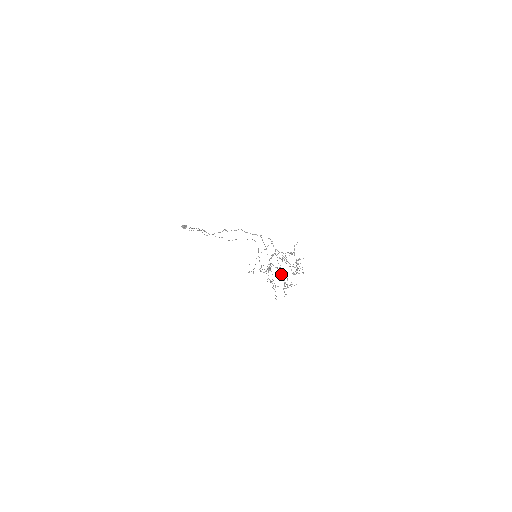
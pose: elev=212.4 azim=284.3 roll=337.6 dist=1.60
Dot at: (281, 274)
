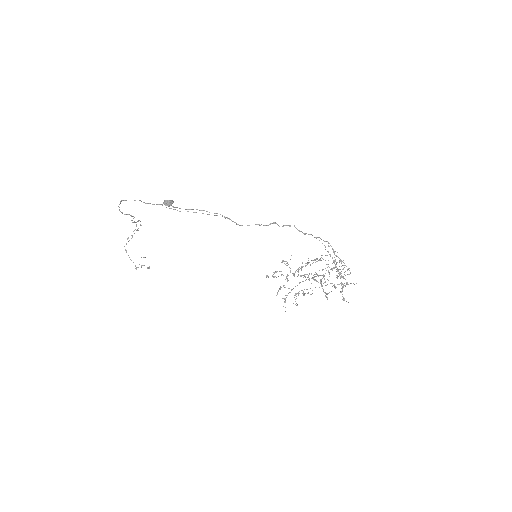
Dot at: occluded
